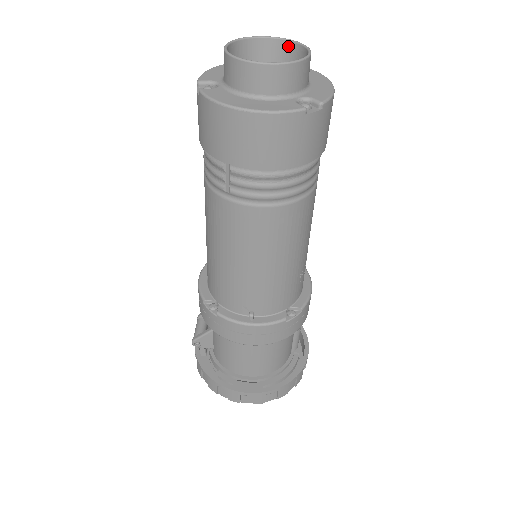
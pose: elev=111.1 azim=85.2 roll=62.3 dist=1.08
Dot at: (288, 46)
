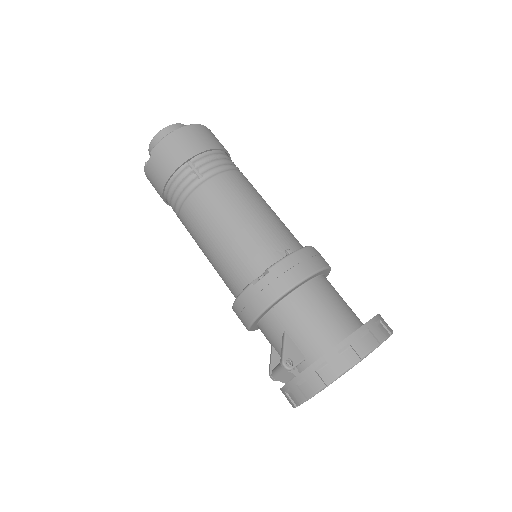
Dot at: occluded
